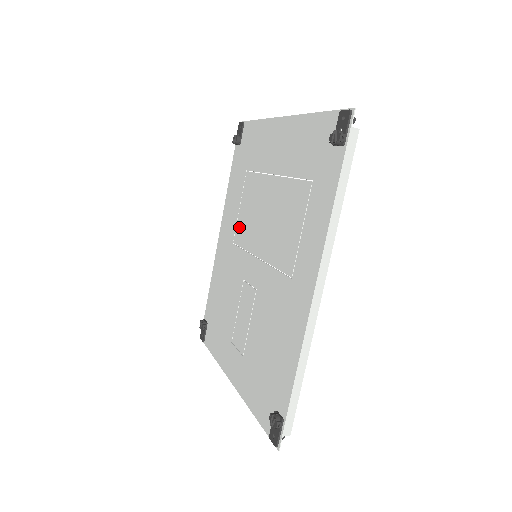
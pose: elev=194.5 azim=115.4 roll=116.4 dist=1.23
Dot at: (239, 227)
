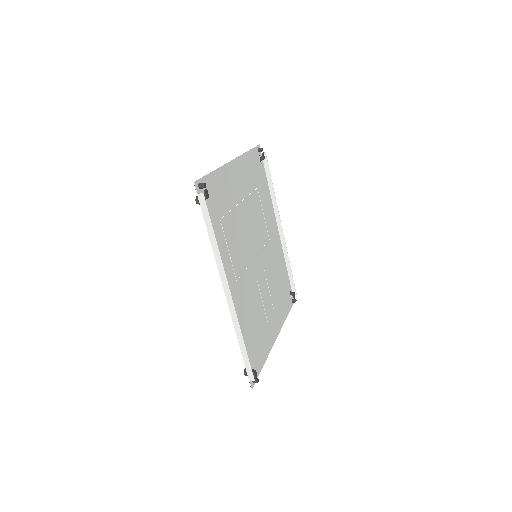
Dot at: (264, 229)
